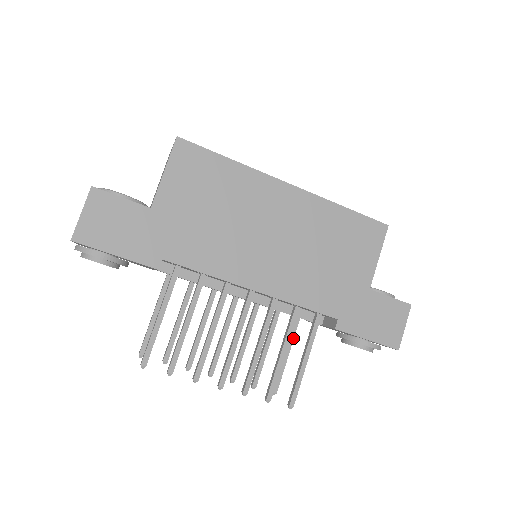
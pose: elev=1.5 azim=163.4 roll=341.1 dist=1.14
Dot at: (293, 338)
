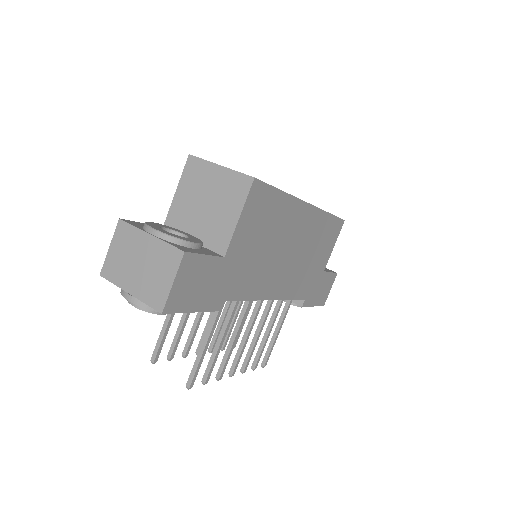
Dot at: occluded
